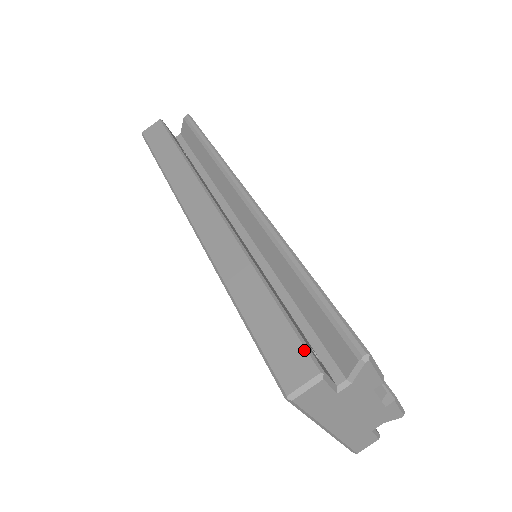
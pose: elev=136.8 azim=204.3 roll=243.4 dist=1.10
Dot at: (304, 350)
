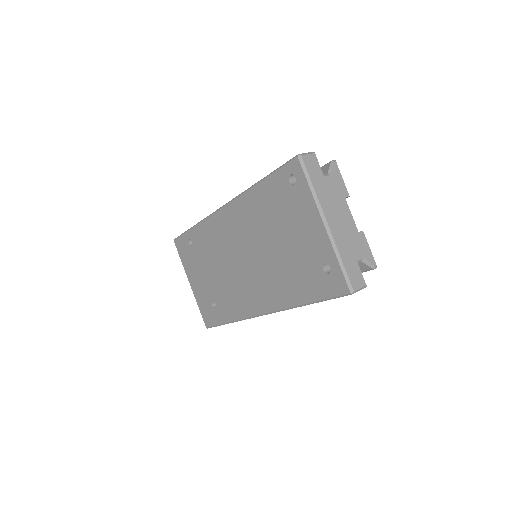
Dot at: occluded
